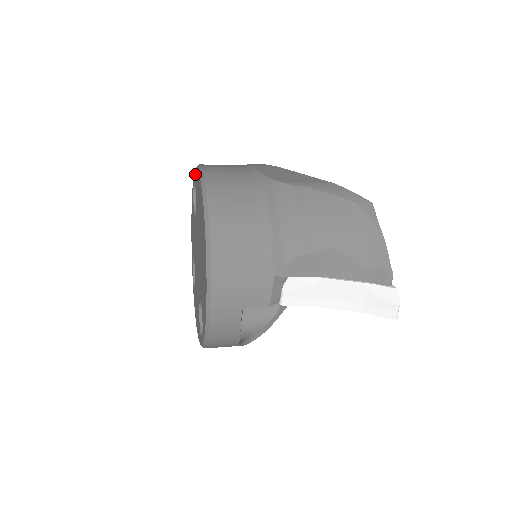
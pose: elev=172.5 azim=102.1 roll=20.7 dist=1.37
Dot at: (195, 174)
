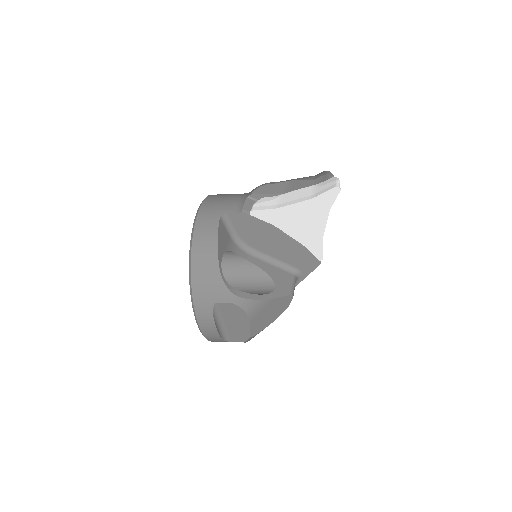
Dot at: occluded
